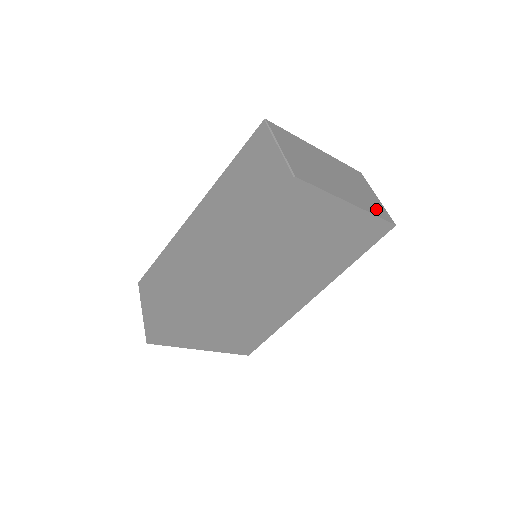
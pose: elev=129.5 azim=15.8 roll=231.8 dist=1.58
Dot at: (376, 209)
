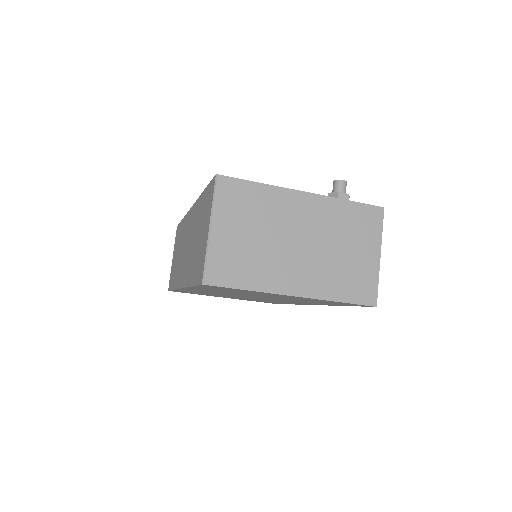
Dot at: (351, 287)
